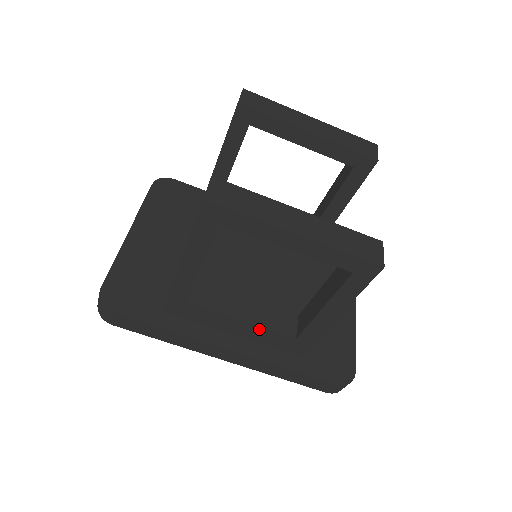
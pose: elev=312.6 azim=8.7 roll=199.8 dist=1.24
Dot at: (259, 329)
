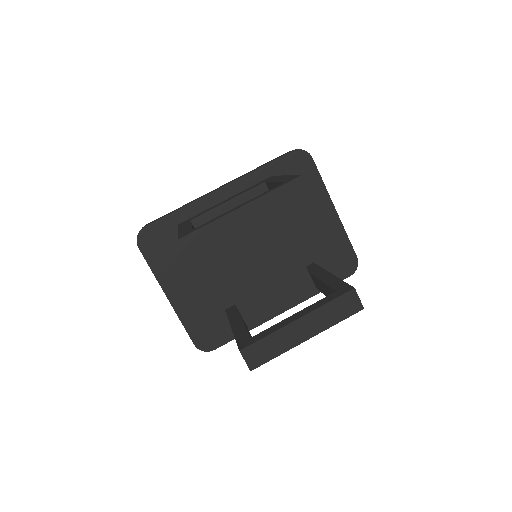
Dot at: (293, 300)
